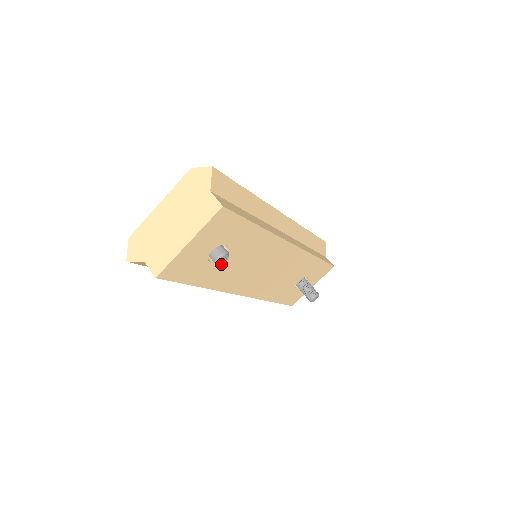
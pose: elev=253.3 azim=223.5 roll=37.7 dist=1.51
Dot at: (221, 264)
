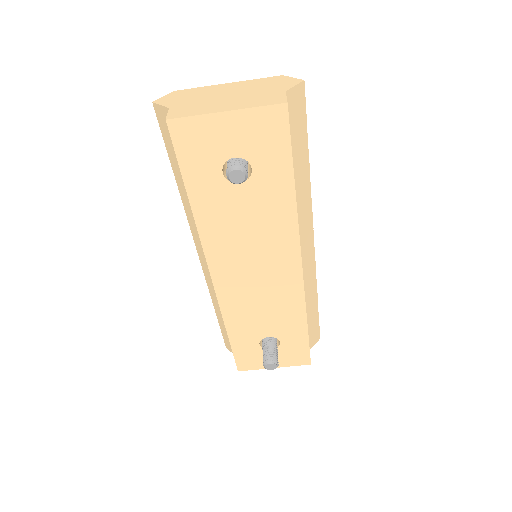
Dot at: (228, 193)
